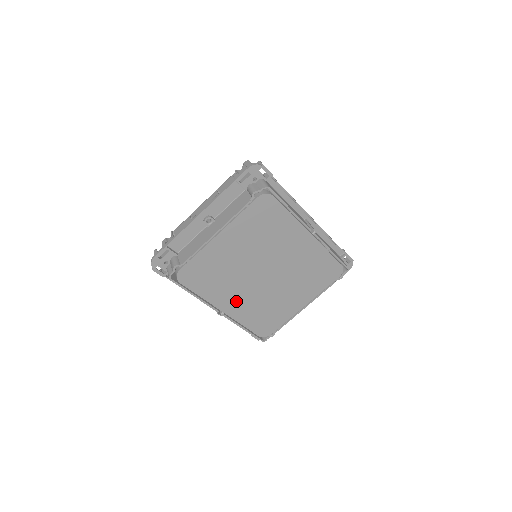
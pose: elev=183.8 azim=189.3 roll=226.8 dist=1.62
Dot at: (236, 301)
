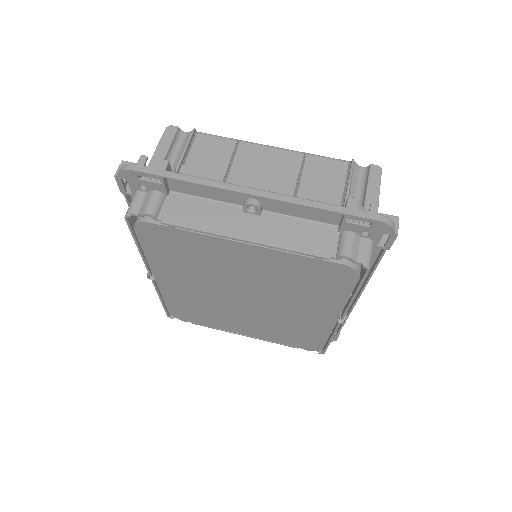
Dot at: (182, 285)
